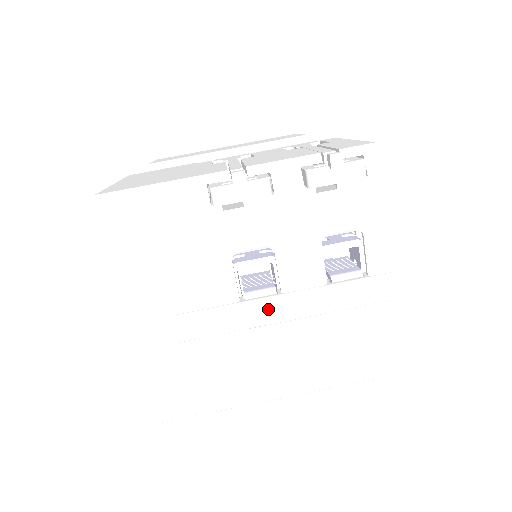
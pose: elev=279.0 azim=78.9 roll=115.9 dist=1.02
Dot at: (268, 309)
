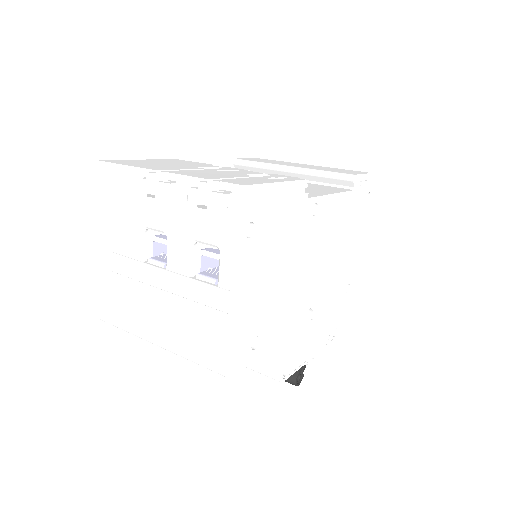
Dot at: (154, 275)
